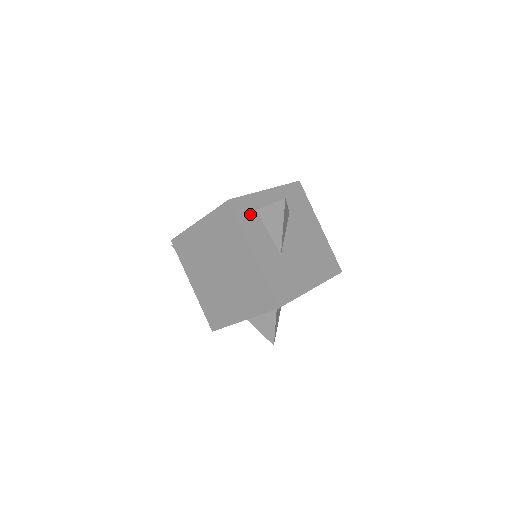
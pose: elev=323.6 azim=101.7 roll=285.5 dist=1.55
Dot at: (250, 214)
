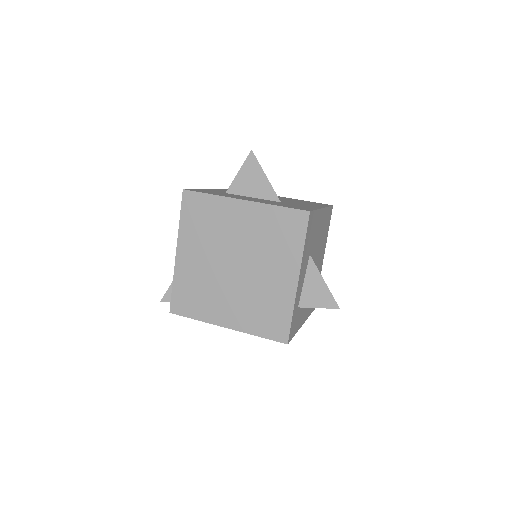
Dot at: (296, 318)
